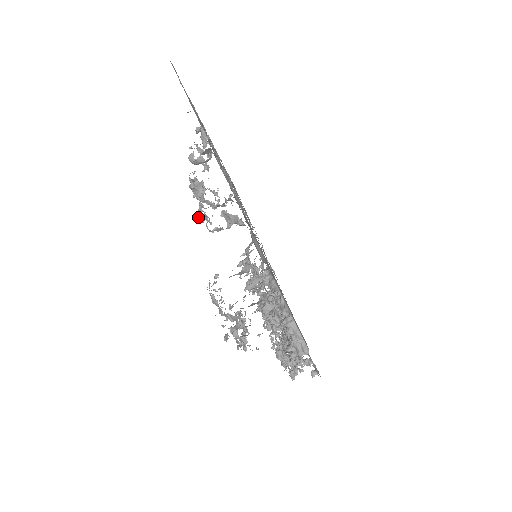
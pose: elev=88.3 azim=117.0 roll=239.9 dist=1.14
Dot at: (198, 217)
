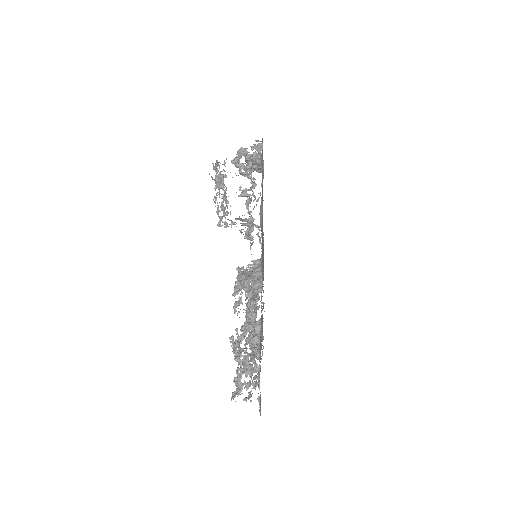
Dot at: (233, 159)
